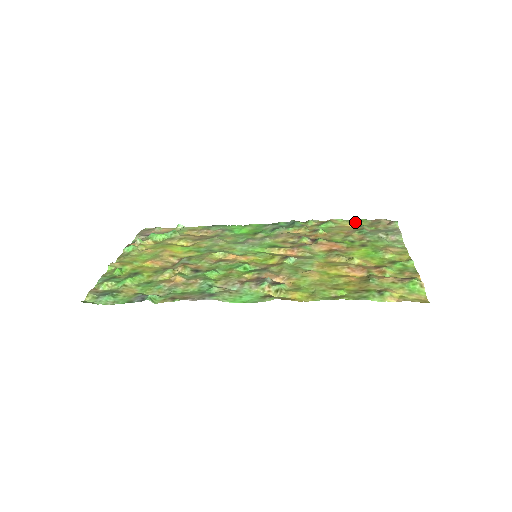
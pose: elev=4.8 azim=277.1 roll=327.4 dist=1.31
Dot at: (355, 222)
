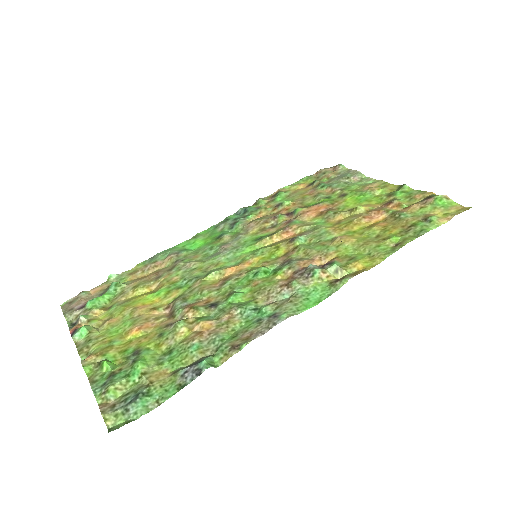
Dot at: (302, 183)
